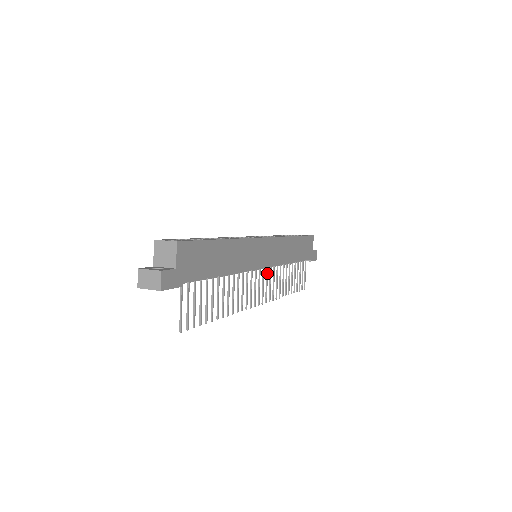
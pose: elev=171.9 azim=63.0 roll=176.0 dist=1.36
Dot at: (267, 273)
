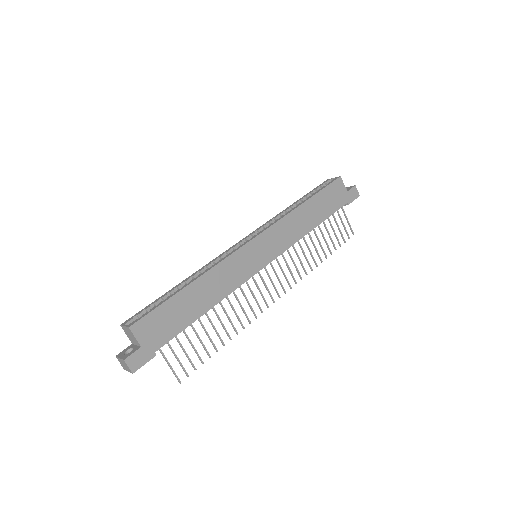
Dot at: (278, 263)
